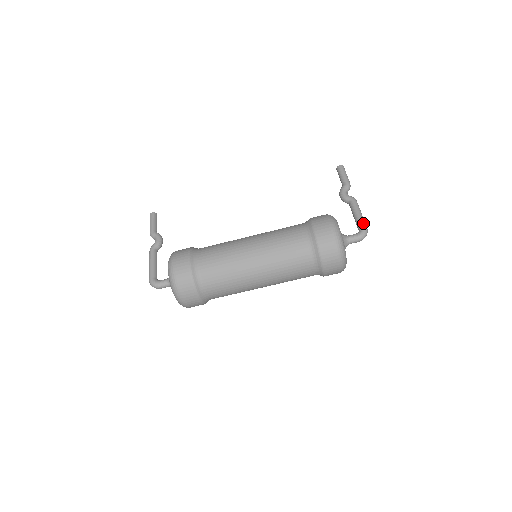
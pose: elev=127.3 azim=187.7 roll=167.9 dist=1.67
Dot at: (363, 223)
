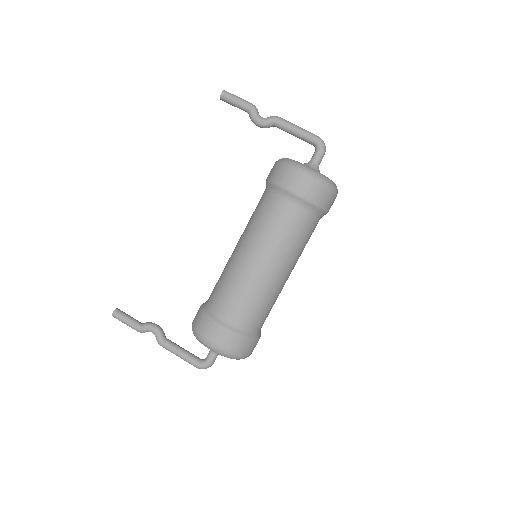
Dot at: (311, 135)
